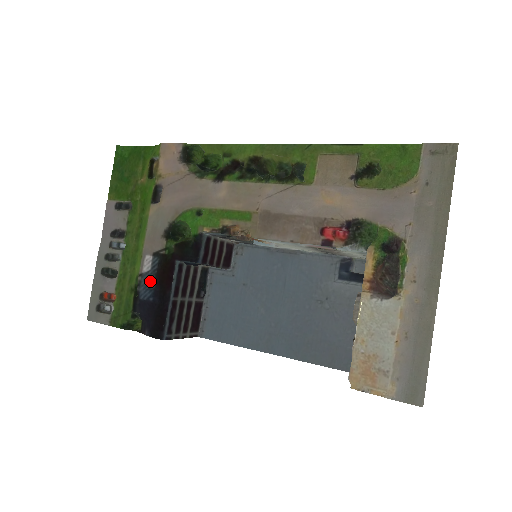
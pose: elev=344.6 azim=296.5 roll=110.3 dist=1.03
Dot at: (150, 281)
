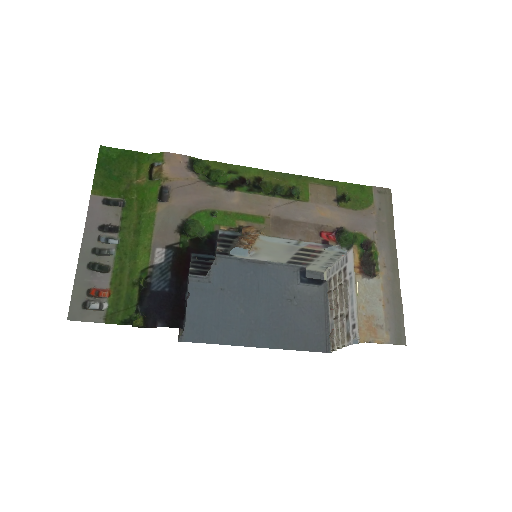
Dot at: (164, 272)
